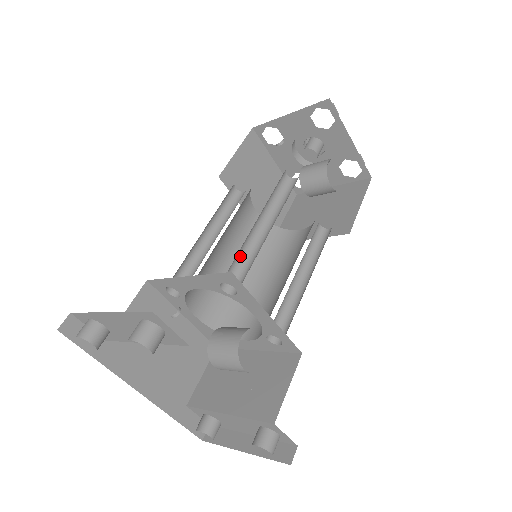
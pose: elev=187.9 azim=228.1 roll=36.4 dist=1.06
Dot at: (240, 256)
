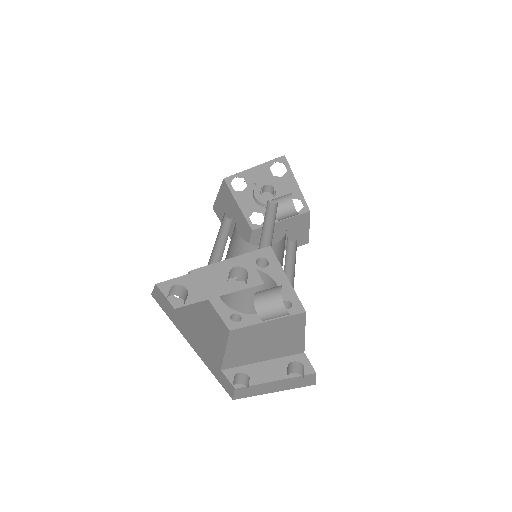
Dot at: (260, 246)
